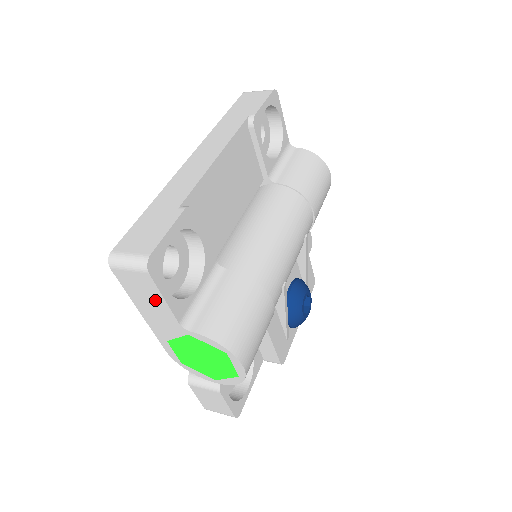
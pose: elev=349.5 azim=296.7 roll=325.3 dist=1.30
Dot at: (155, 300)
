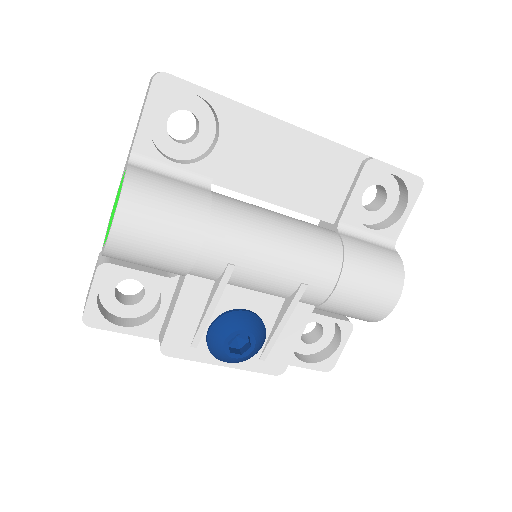
Dot at: occluded
